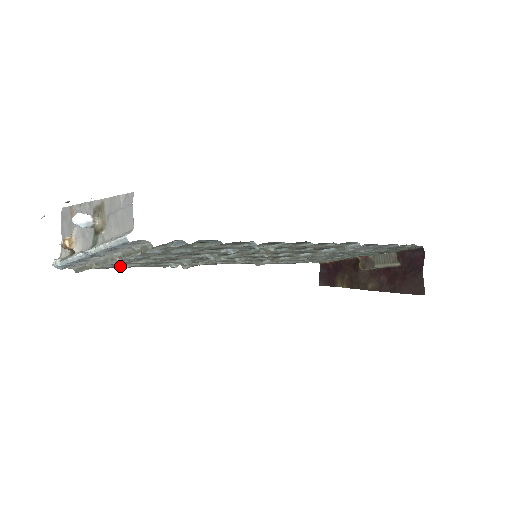
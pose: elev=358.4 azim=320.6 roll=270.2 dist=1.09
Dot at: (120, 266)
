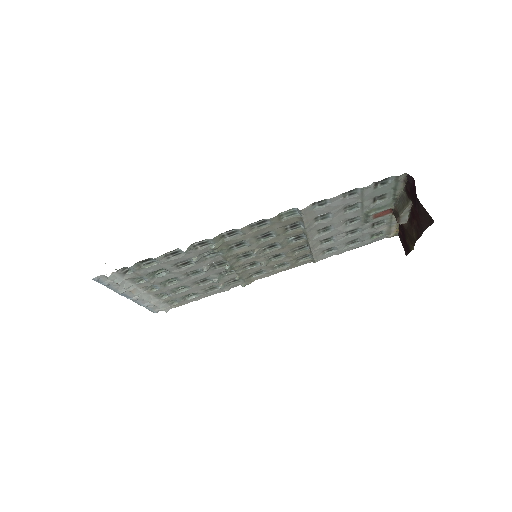
Dot at: (188, 299)
